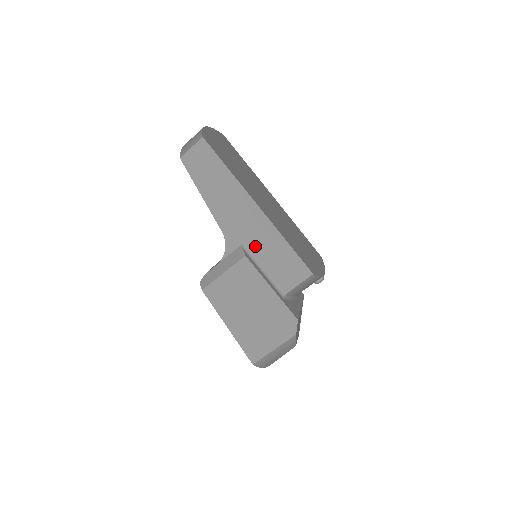
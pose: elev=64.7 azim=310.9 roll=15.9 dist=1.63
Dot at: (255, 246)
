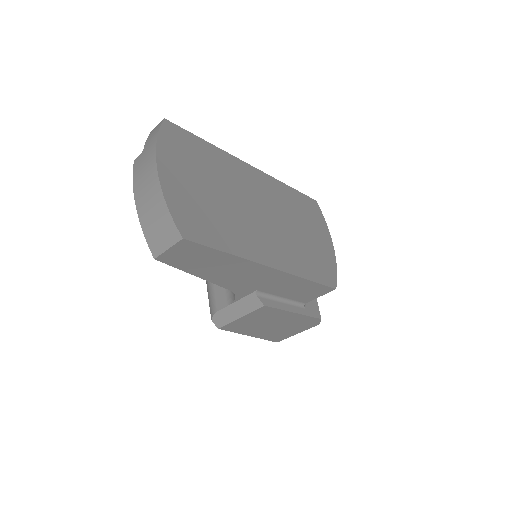
Dot at: (271, 289)
